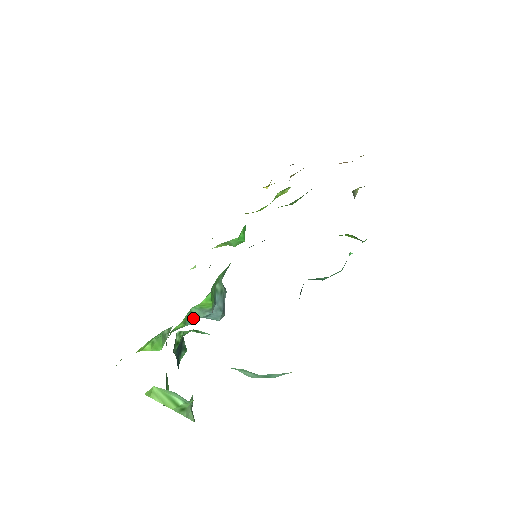
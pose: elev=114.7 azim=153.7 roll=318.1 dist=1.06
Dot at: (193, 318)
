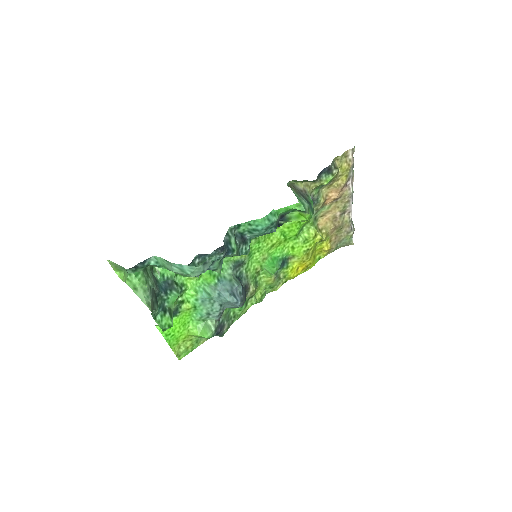
Dot at: (207, 294)
